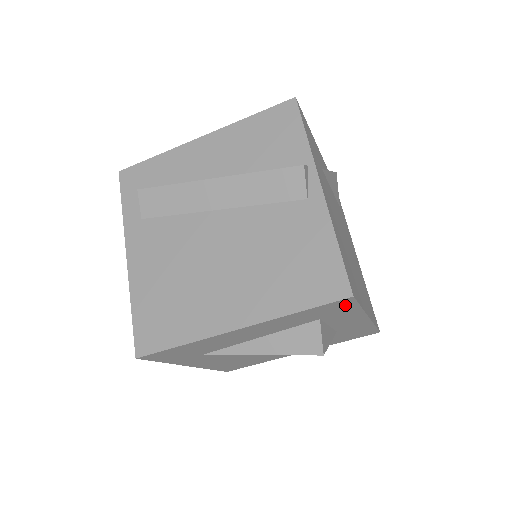
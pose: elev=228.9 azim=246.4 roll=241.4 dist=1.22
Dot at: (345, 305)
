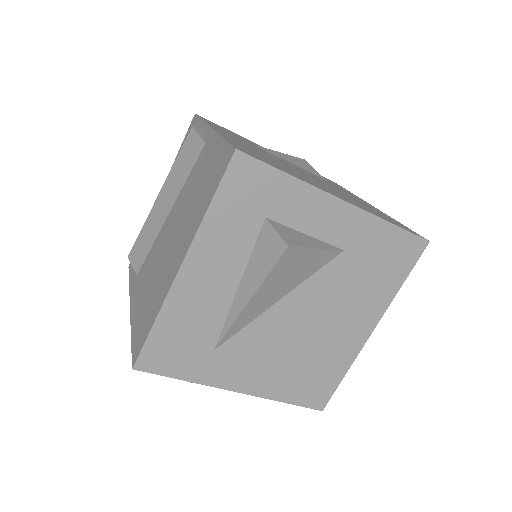
Dot at: (254, 174)
